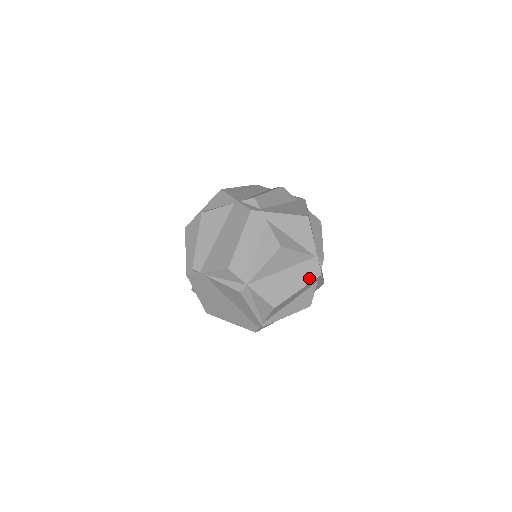
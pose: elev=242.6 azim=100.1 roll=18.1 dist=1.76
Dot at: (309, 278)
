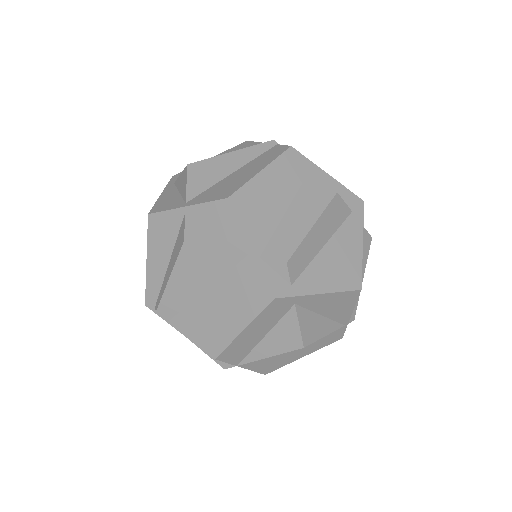
Dot at: (324, 344)
